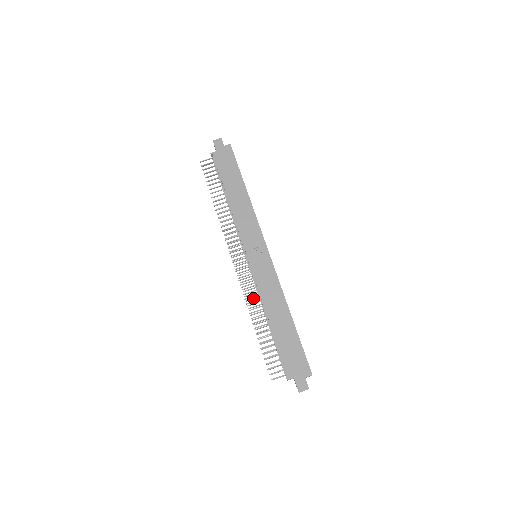
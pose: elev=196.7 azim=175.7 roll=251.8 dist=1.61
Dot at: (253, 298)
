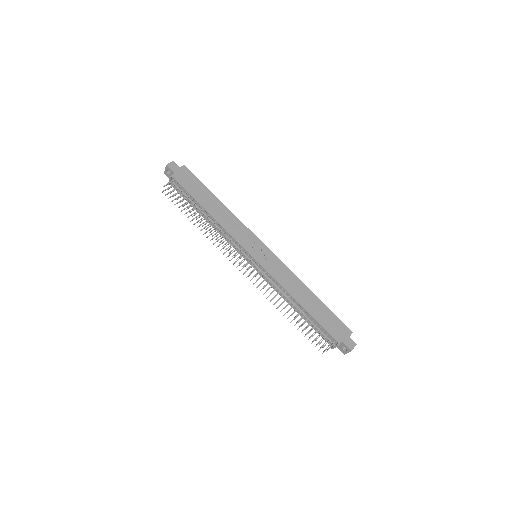
Dot at: occluded
